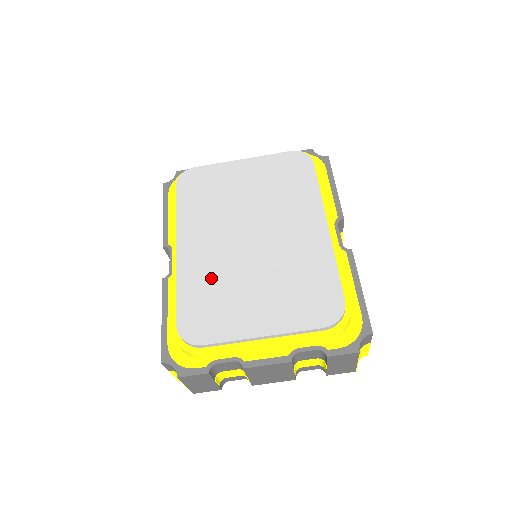
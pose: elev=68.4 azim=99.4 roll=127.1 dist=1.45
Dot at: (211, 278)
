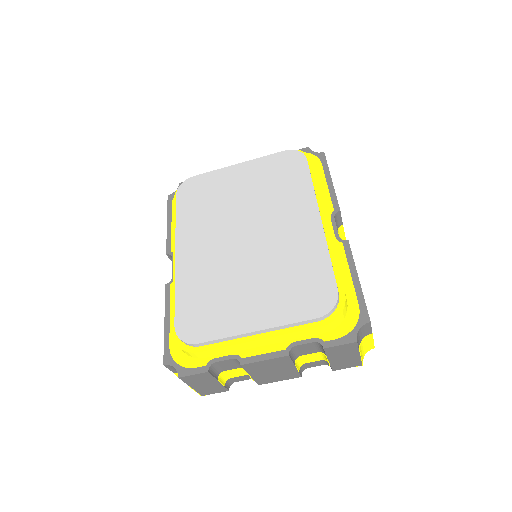
Dot at: (207, 279)
